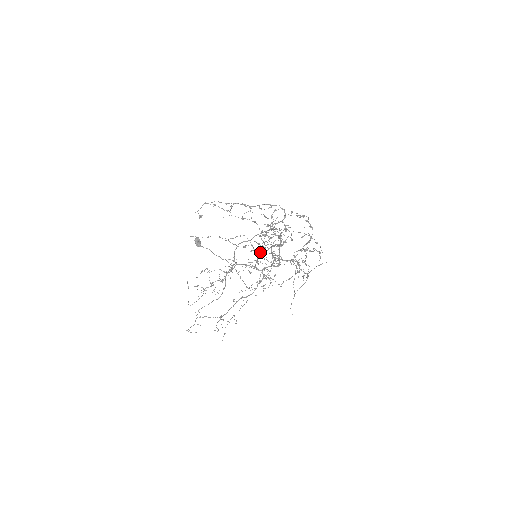
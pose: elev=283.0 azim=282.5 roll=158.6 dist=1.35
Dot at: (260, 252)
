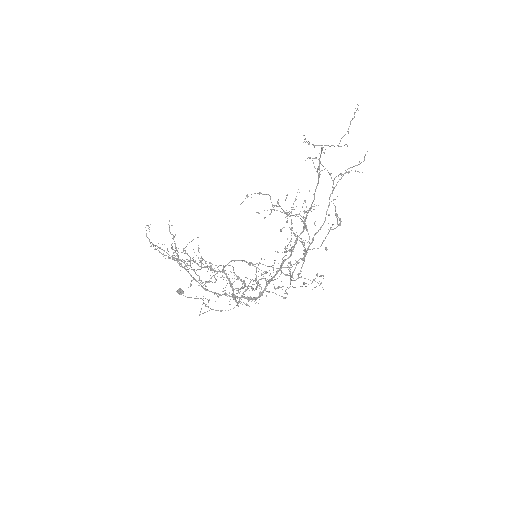
Dot at: occluded
